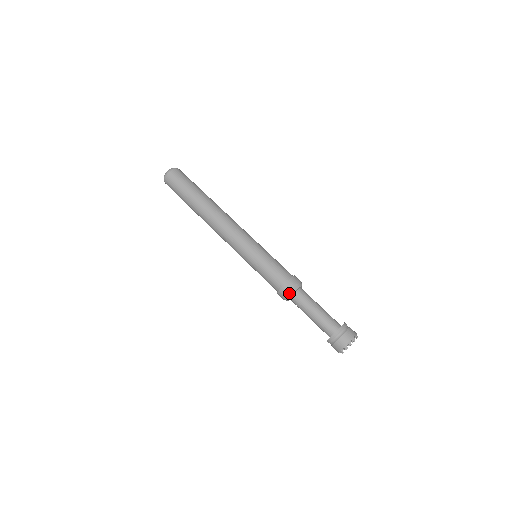
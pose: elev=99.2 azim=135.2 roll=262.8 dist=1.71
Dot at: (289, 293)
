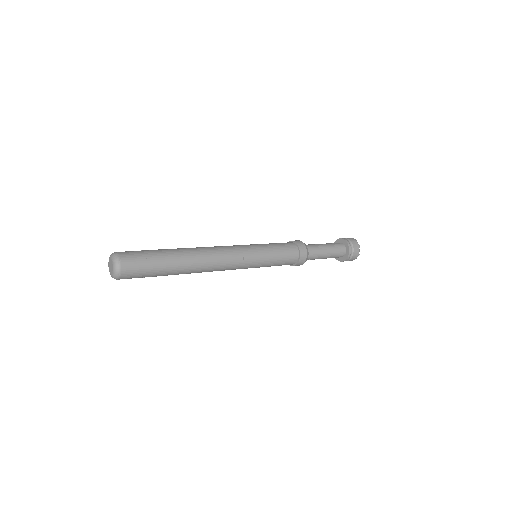
Dot at: (306, 259)
